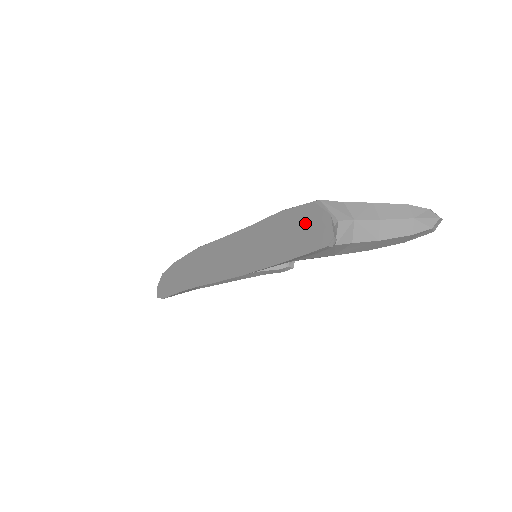
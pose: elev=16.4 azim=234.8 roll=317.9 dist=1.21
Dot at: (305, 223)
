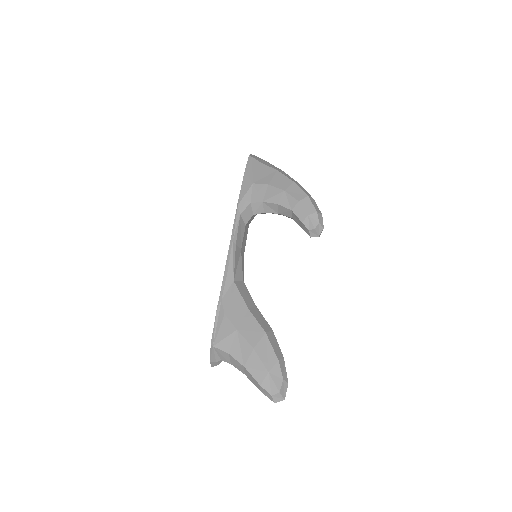
Dot at: occluded
